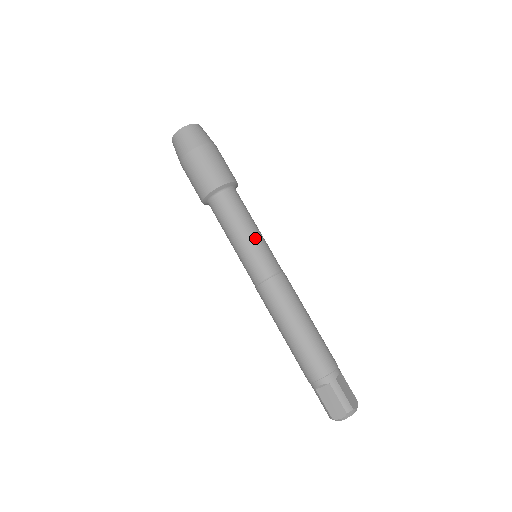
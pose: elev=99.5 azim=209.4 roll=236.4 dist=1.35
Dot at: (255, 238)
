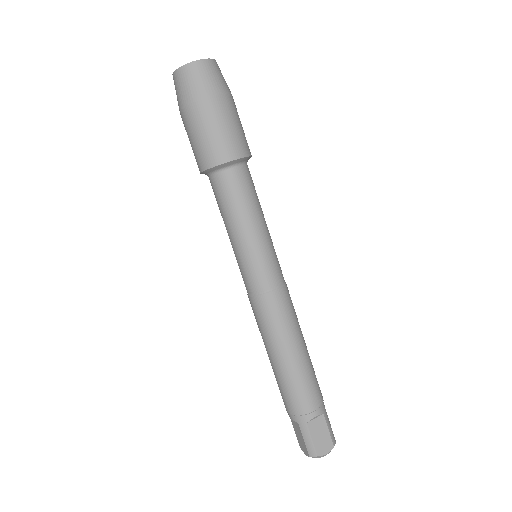
Dot at: (247, 243)
